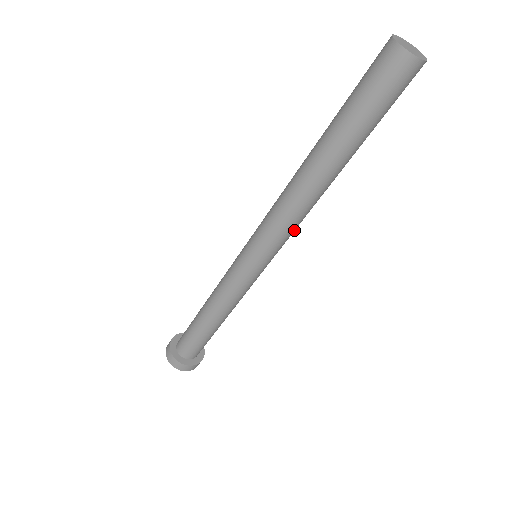
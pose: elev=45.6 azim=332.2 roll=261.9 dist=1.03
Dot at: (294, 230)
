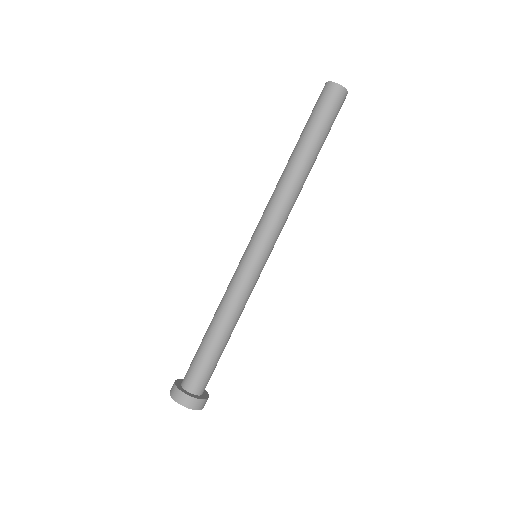
Dot at: (285, 222)
